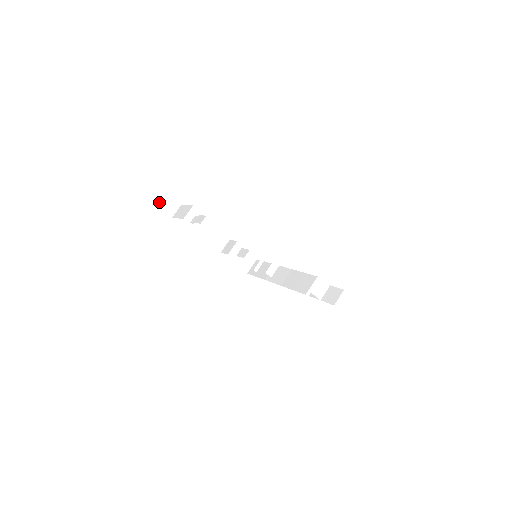
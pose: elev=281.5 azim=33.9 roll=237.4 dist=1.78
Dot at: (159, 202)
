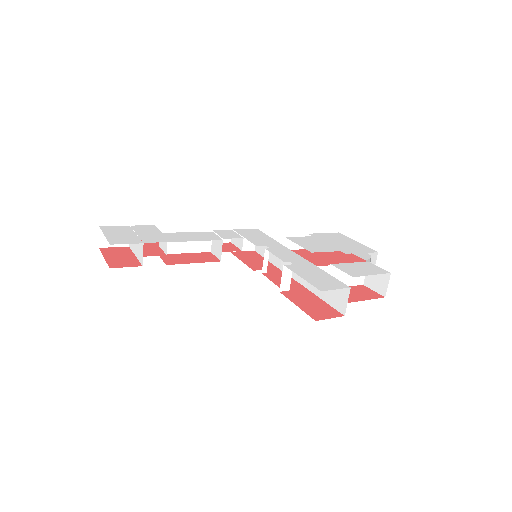
Dot at: (101, 242)
